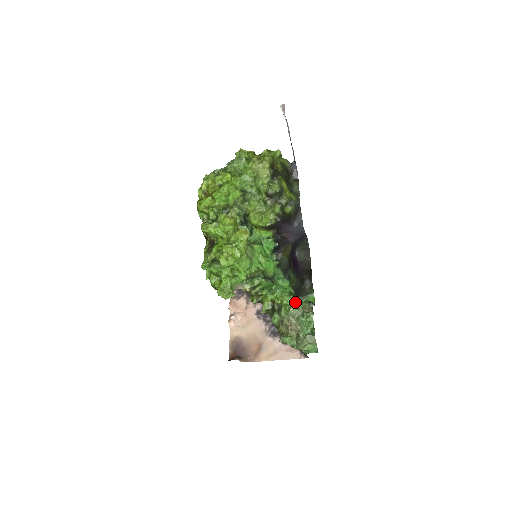
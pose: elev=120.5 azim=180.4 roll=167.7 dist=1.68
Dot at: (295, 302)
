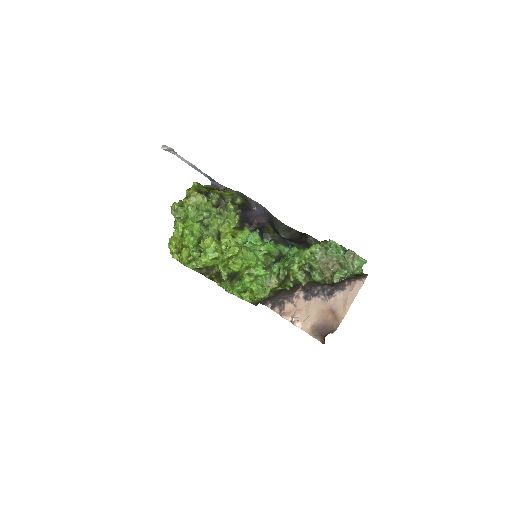
Dot at: (312, 248)
